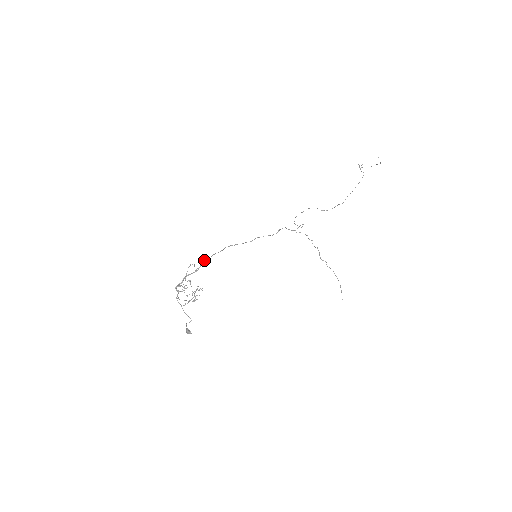
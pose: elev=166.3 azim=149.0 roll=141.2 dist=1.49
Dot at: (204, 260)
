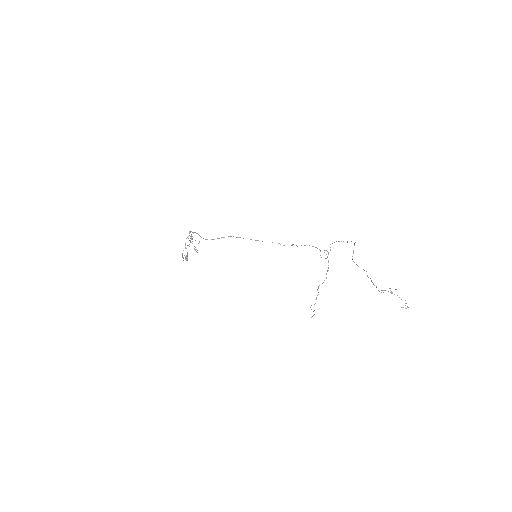
Dot at: (207, 239)
